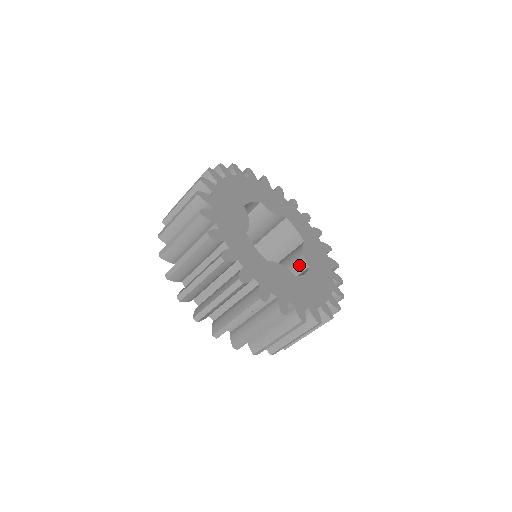
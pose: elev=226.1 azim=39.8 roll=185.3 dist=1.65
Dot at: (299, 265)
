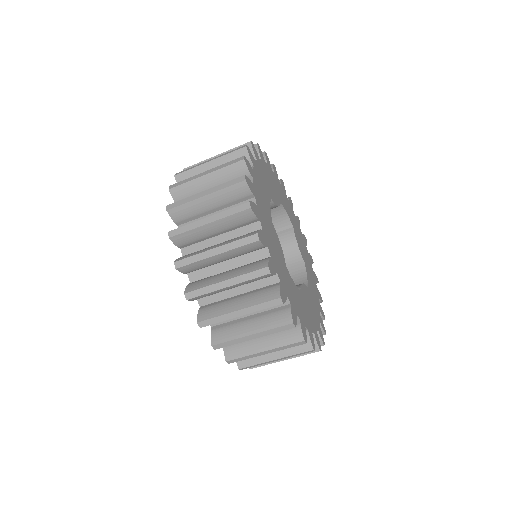
Dot at: occluded
